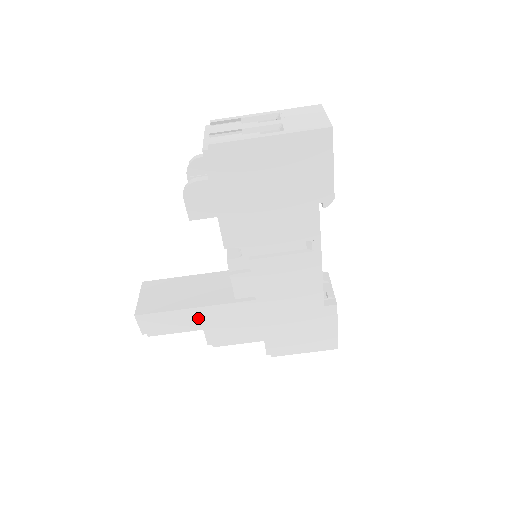
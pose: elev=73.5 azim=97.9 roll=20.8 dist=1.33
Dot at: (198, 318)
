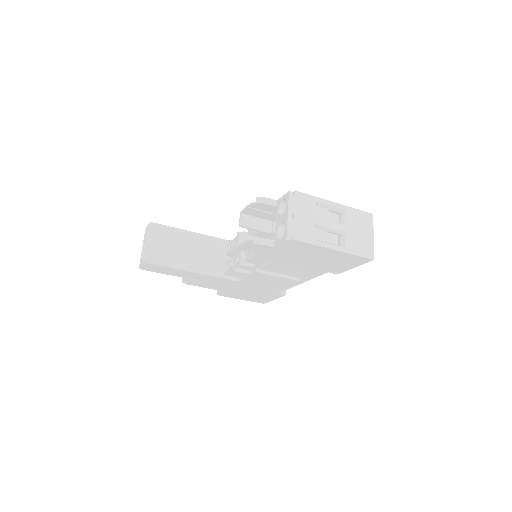
Dot at: (190, 275)
